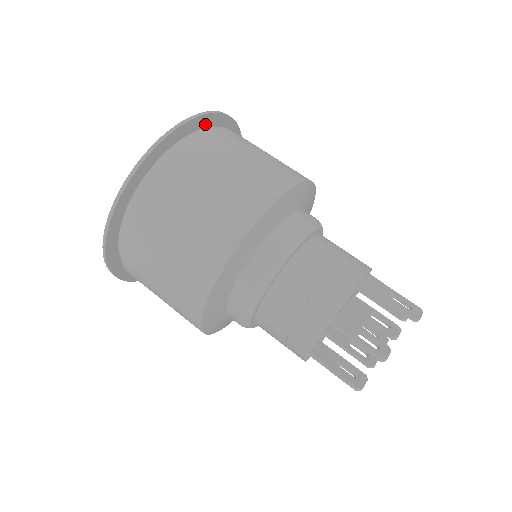
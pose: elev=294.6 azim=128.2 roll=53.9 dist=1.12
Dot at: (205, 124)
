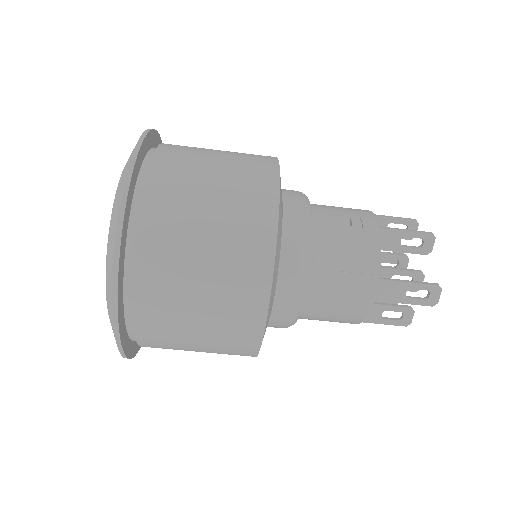
Dot at: (121, 292)
